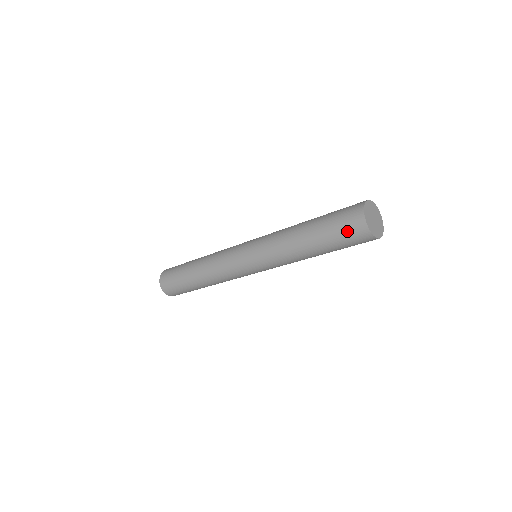
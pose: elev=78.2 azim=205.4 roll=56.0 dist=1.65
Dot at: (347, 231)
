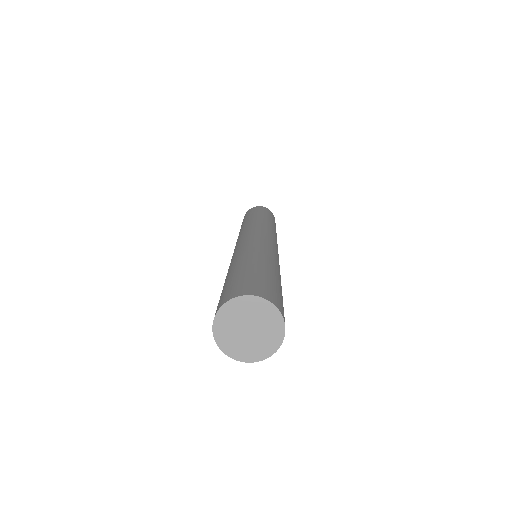
Dot at: occluded
